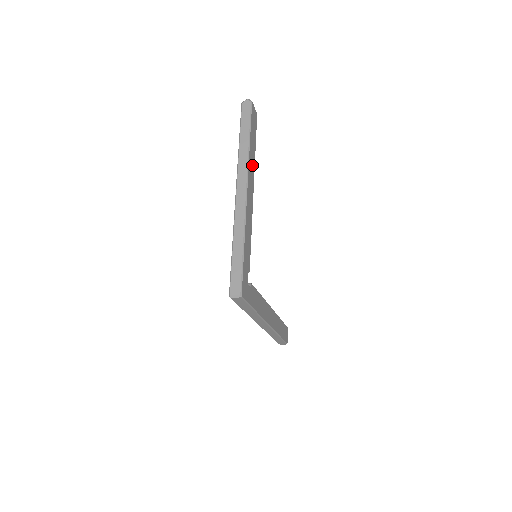
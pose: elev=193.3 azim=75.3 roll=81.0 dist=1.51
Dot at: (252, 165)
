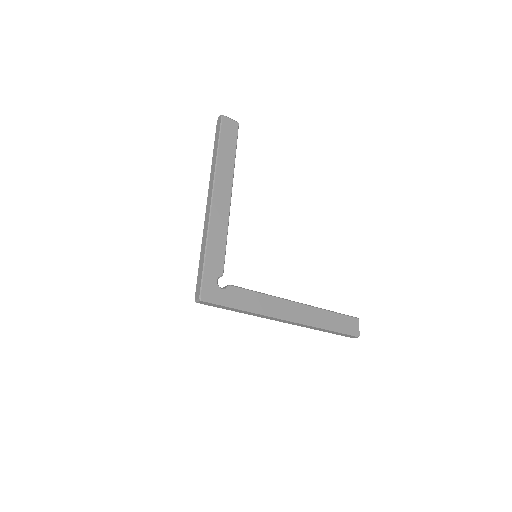
Dot at: (226, 174)
